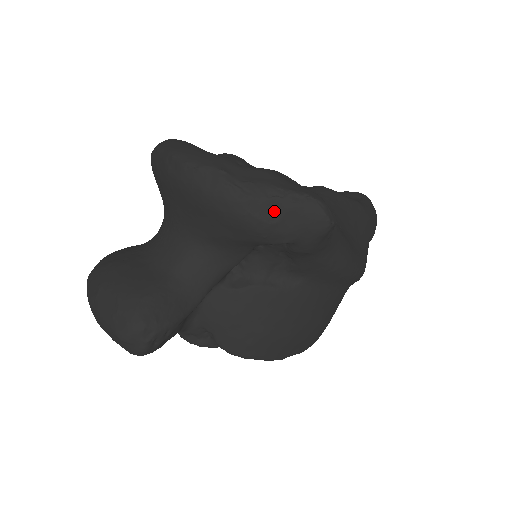
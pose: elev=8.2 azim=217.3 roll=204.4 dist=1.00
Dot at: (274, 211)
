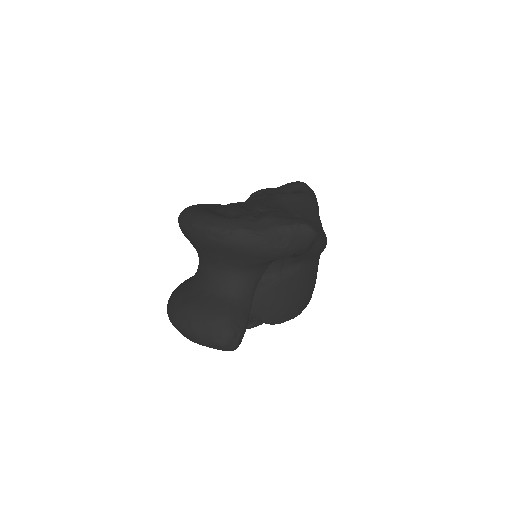
Dot at: (284, 240)
